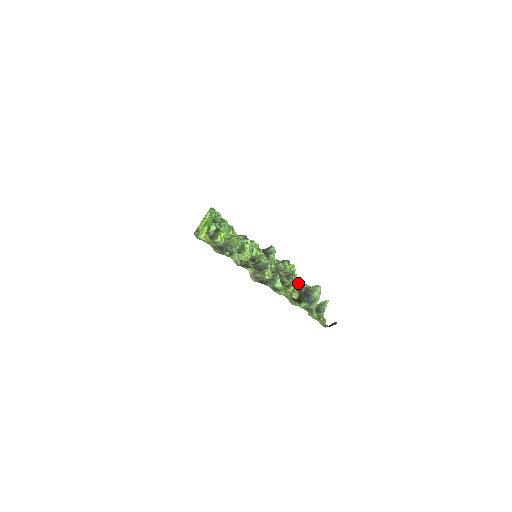
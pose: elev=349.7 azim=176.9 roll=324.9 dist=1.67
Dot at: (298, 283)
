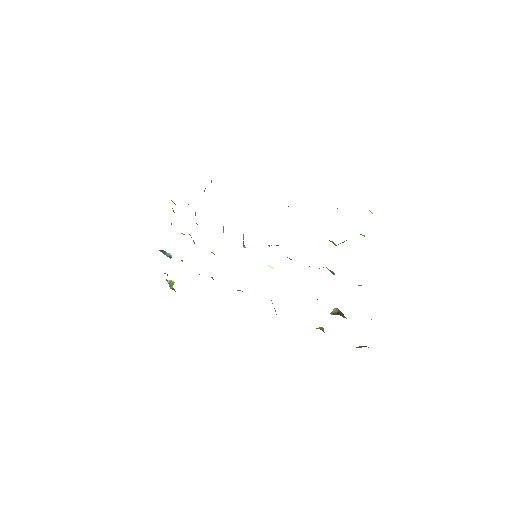
Dot at: occluded
